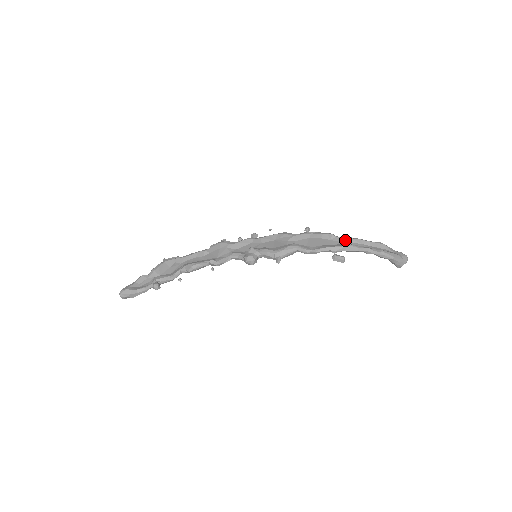
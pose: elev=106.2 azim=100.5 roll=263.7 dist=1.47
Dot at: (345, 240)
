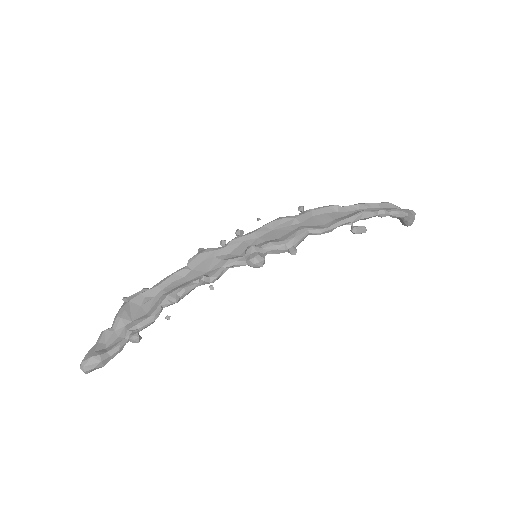
Dot at: (354, 208)
